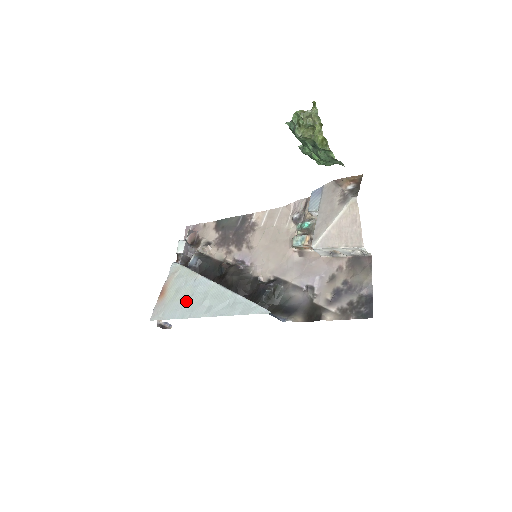
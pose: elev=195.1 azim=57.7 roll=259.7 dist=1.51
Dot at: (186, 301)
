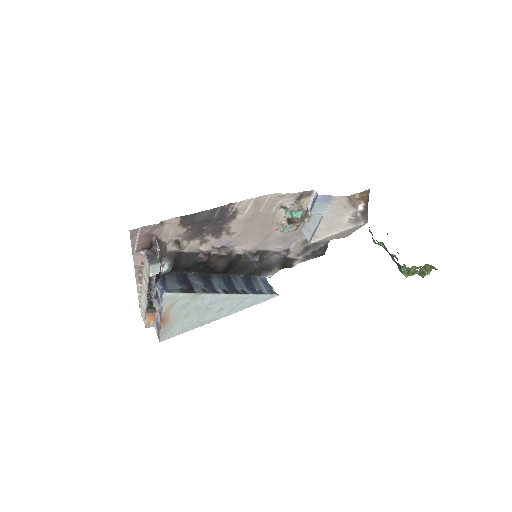
Dot at: (198, 316)
